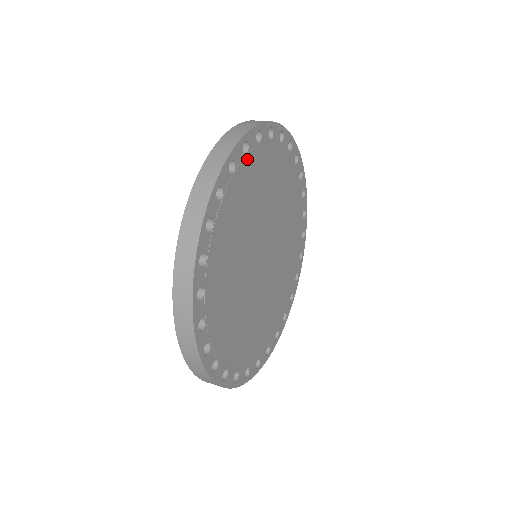
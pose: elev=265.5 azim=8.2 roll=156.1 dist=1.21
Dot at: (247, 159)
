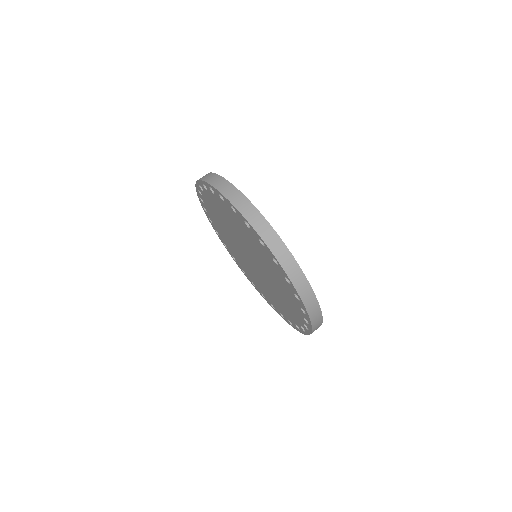
Dot at: occluded
